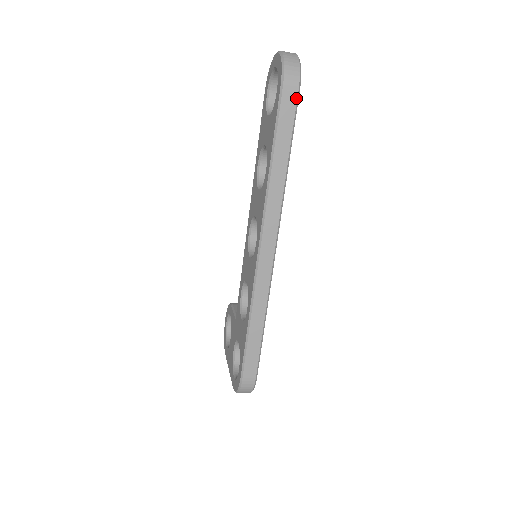
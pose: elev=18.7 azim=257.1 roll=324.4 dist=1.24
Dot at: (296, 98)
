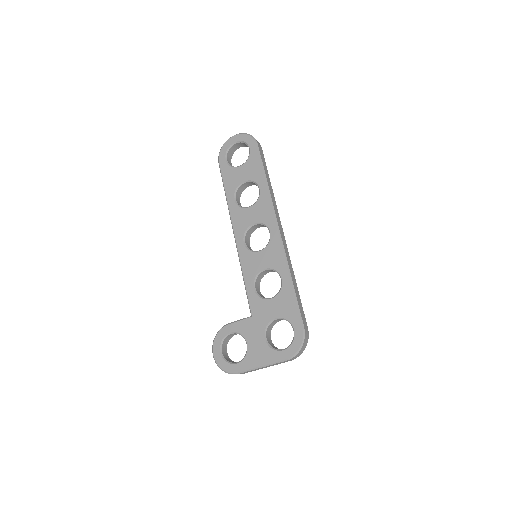
Dot at: (262, 151)
